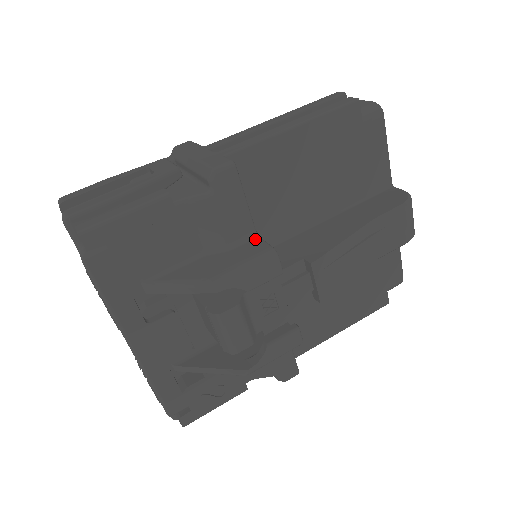
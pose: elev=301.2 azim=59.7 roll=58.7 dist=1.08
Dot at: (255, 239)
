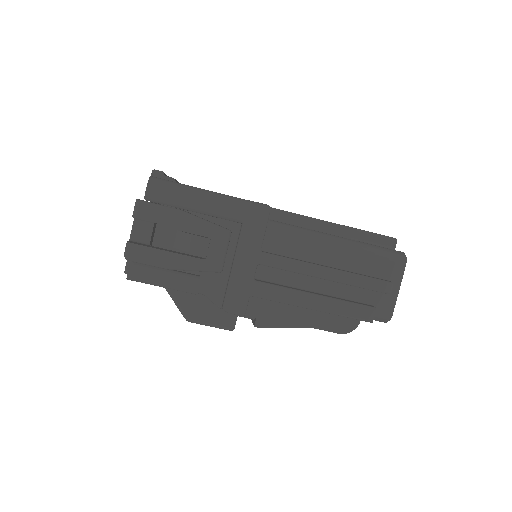
Dot at: occluded
